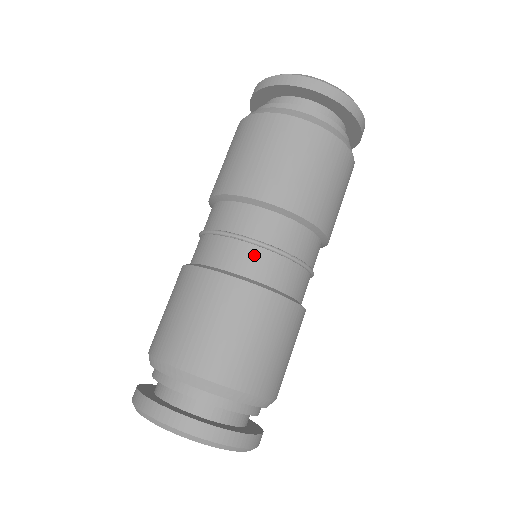
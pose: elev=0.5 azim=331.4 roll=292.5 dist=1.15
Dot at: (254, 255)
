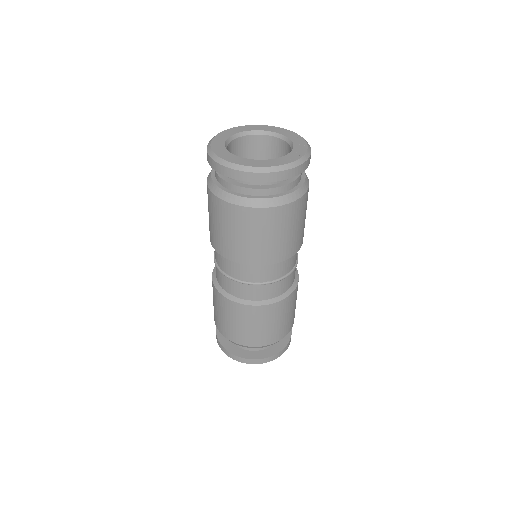
Dot at: (289, 279)
